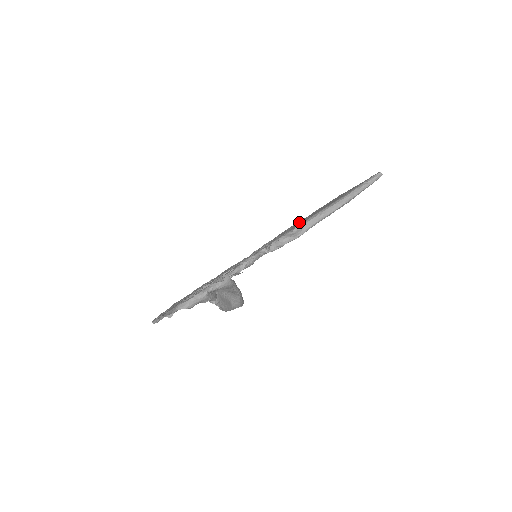
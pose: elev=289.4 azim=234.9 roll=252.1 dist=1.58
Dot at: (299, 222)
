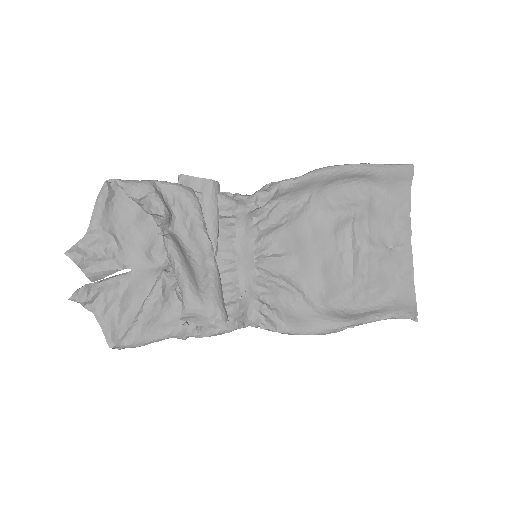
Dot at: (336, 270)
